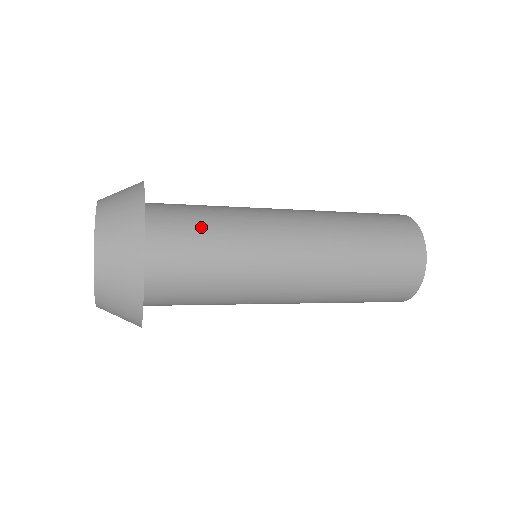
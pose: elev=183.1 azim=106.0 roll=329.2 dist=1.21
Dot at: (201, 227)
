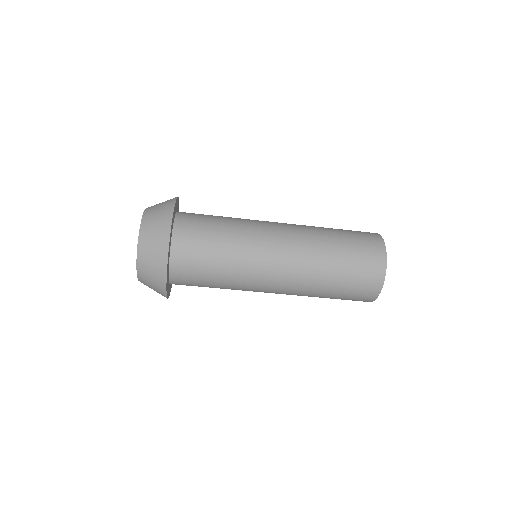
Dot at: occluded
